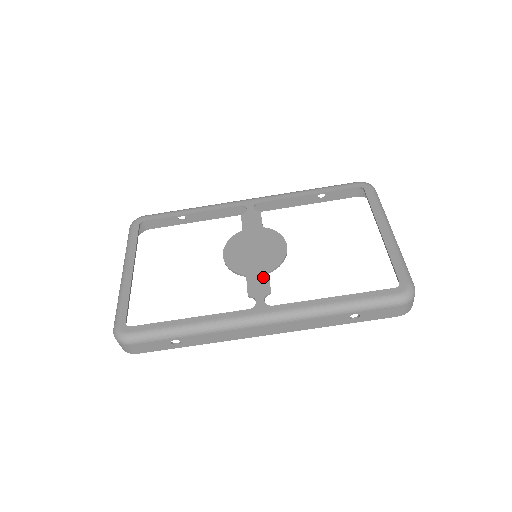
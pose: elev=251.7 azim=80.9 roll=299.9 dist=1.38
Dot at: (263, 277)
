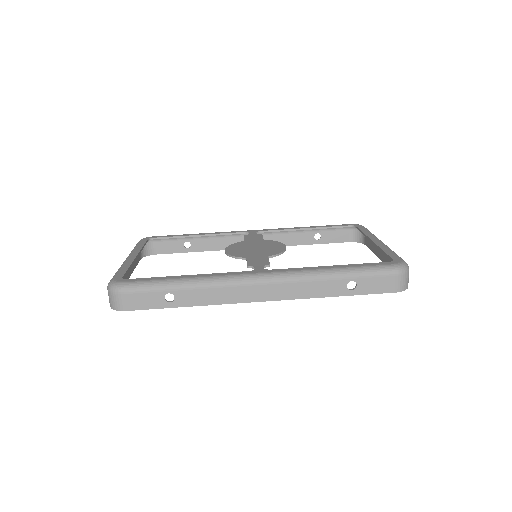
Dot at: (263, 258)
